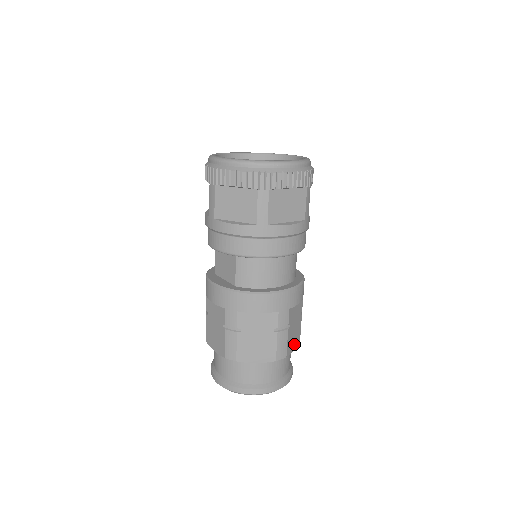
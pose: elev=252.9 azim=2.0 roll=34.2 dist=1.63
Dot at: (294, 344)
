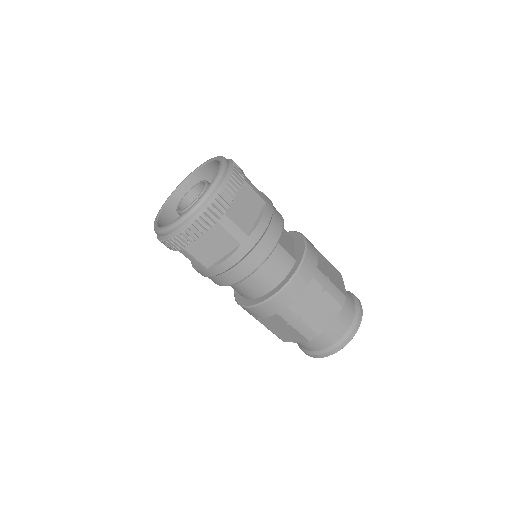
Dot at: (329, 317)
